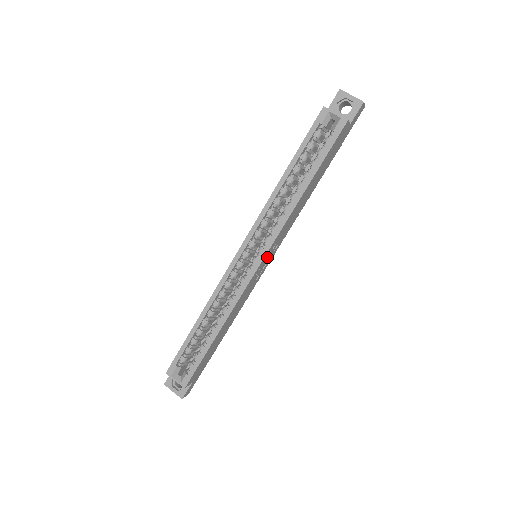
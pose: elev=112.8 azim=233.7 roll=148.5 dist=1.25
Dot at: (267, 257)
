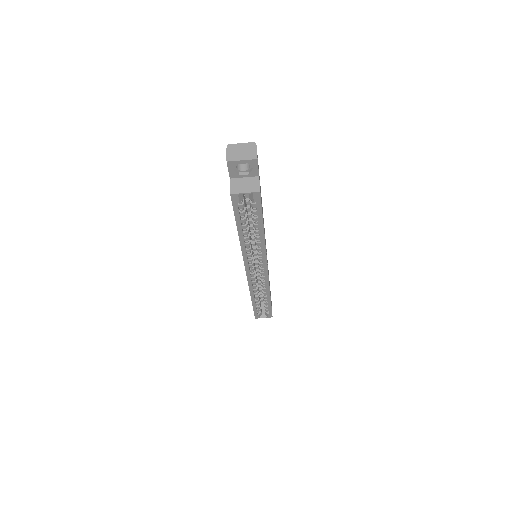
Dot at: occluded
